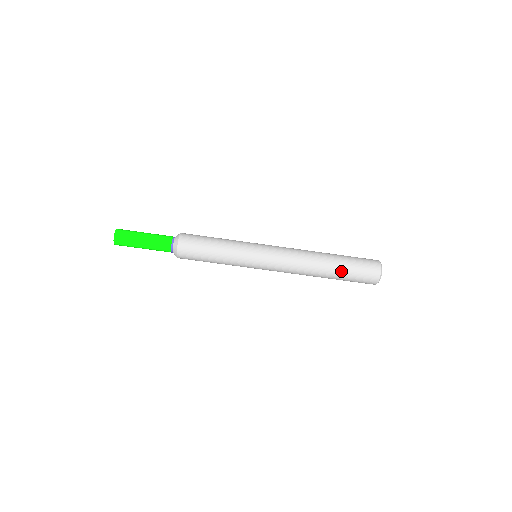
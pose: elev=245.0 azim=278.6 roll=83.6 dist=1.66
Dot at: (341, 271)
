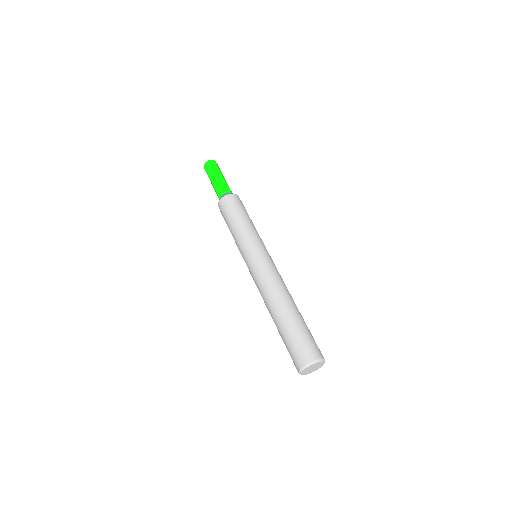
Dot at: (289, 323)
